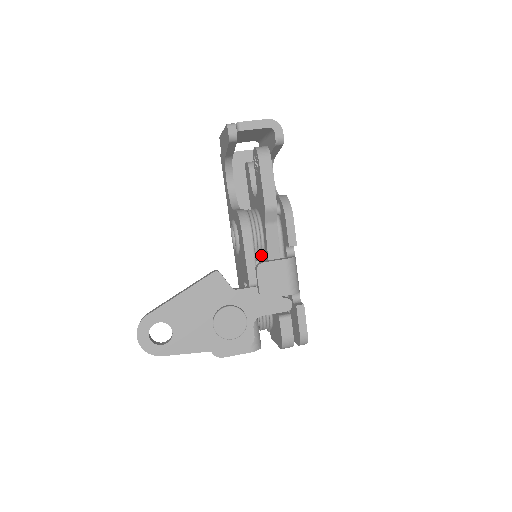
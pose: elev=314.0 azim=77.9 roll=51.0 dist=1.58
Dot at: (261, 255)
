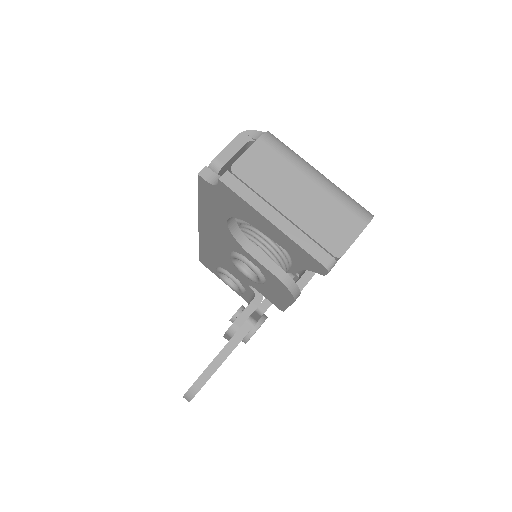
Dot at: occluded
